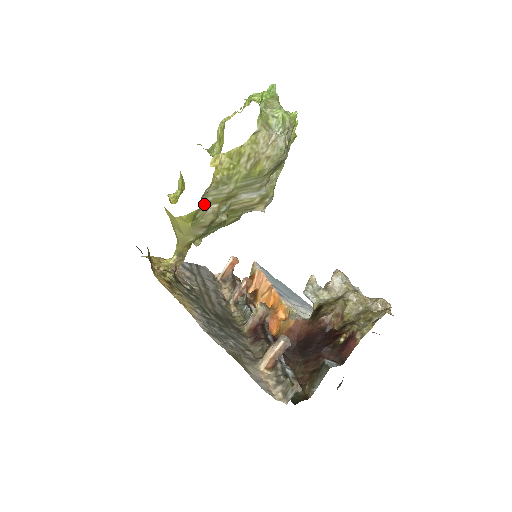
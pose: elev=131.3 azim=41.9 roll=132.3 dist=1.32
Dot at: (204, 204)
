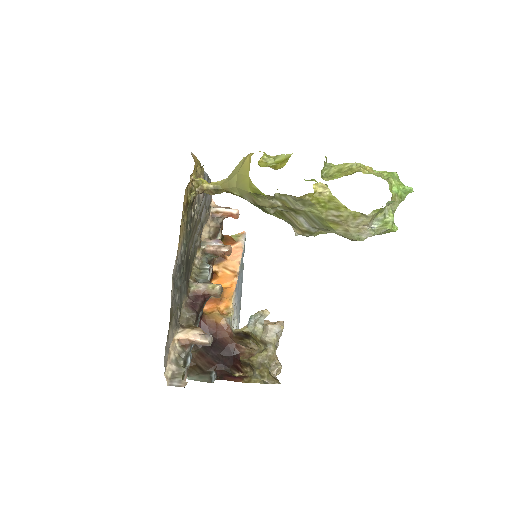
Dot at: (275, 195)
